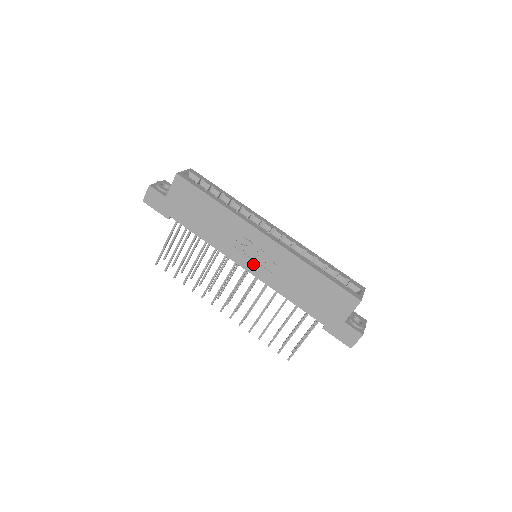
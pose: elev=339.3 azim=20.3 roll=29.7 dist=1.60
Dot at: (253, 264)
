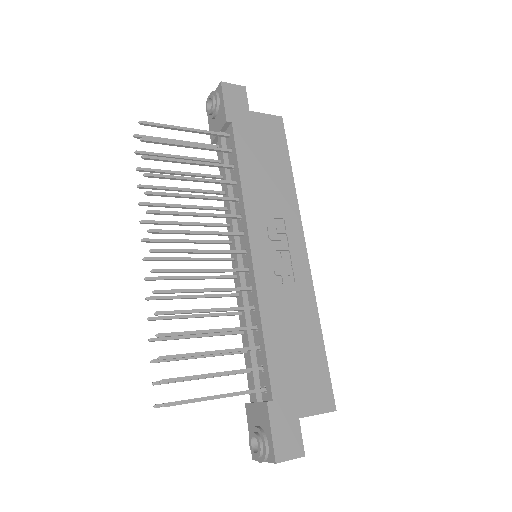
Dot at: (265, 254)
